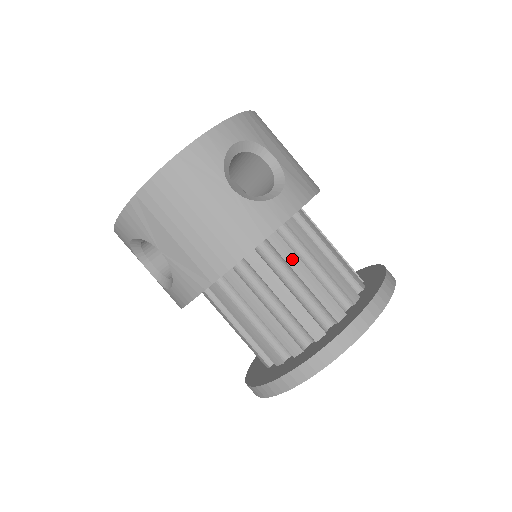
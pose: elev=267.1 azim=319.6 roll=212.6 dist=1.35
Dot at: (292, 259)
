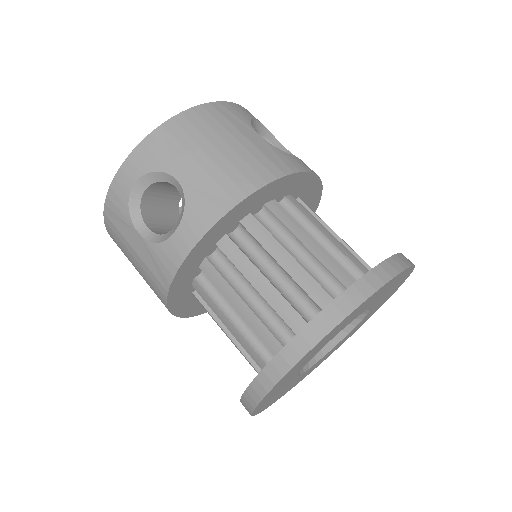
Dot at: (312, 218)
